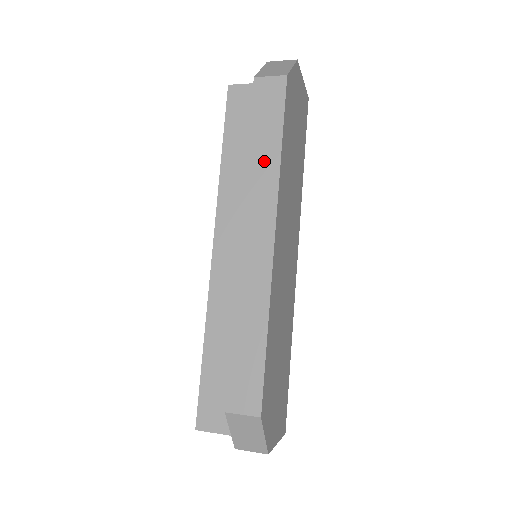
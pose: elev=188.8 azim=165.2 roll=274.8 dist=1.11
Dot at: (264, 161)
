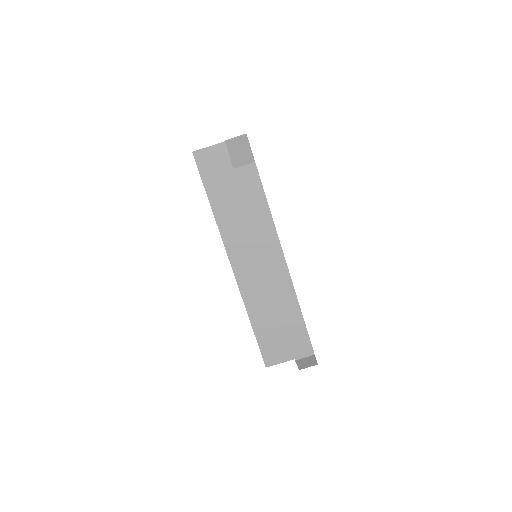
Dot at: (262, 222)
